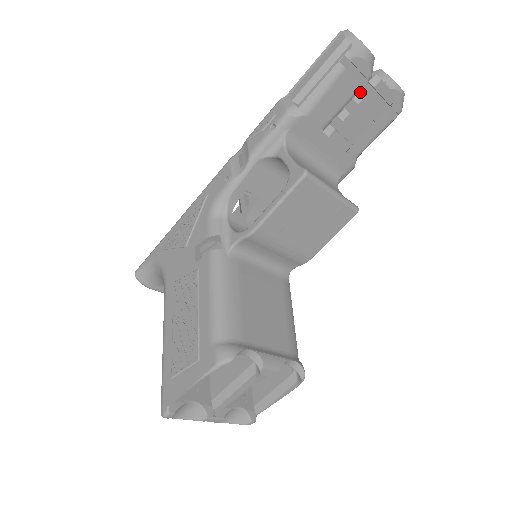
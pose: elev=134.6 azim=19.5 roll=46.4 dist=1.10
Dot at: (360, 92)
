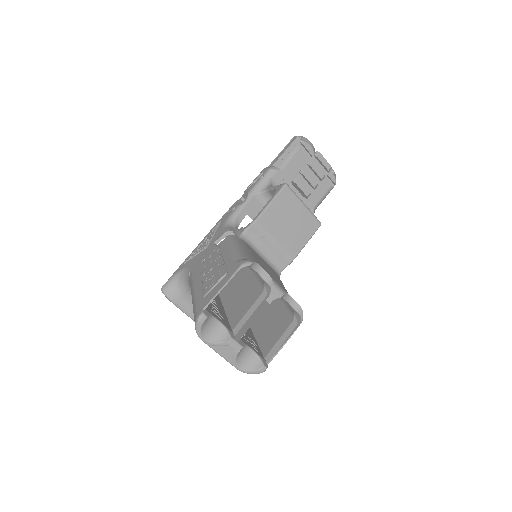
Dot at: (310, 160)
